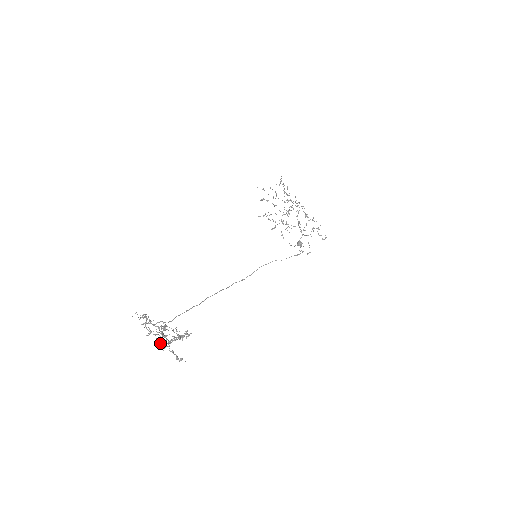
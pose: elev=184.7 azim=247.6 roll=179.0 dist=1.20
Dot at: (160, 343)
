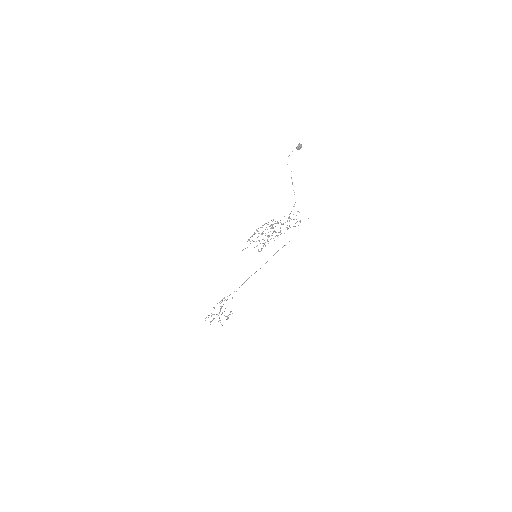
Dot at: (220, 306)
